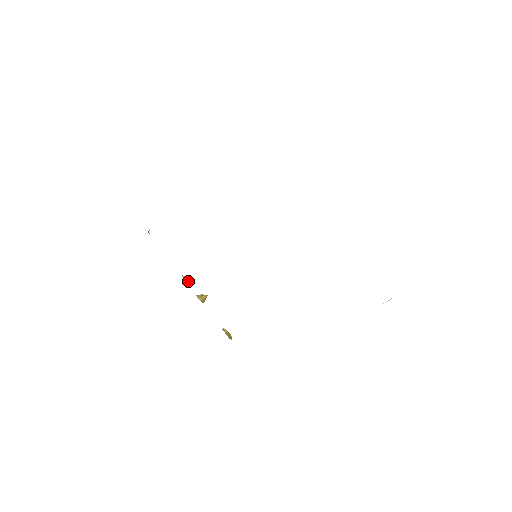
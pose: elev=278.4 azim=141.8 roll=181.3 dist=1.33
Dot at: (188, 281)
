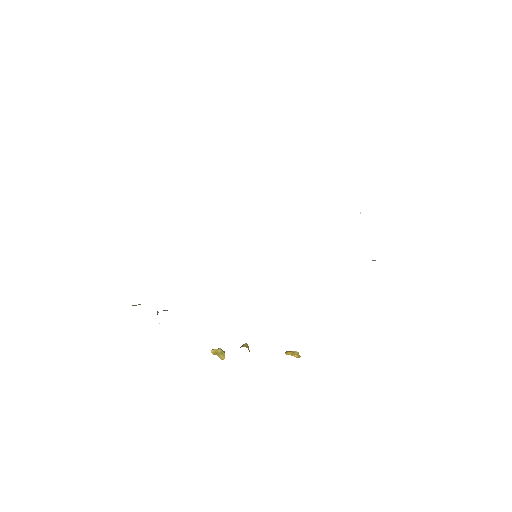
Dot at: (220, 349)
